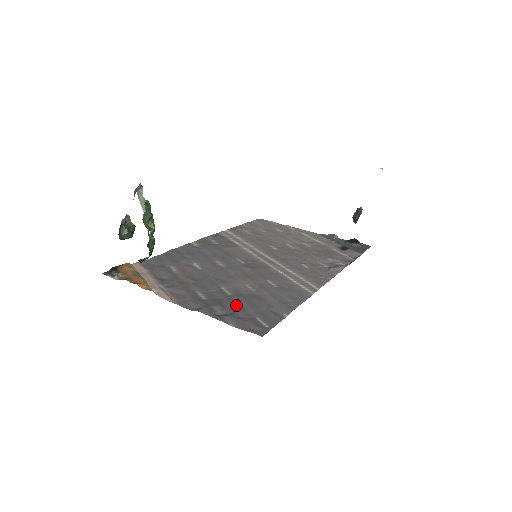
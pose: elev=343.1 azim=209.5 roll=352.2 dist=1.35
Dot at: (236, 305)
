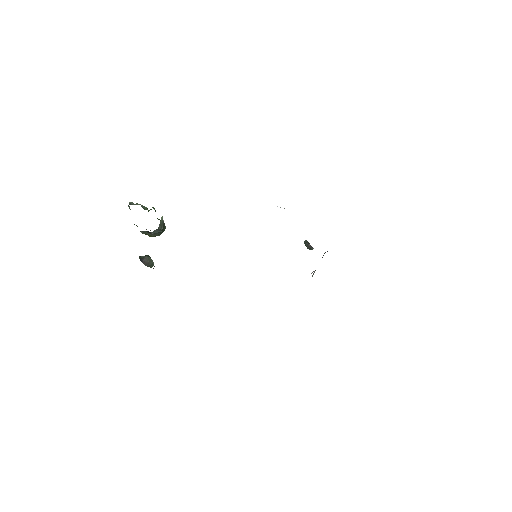
Dot at: occluded
